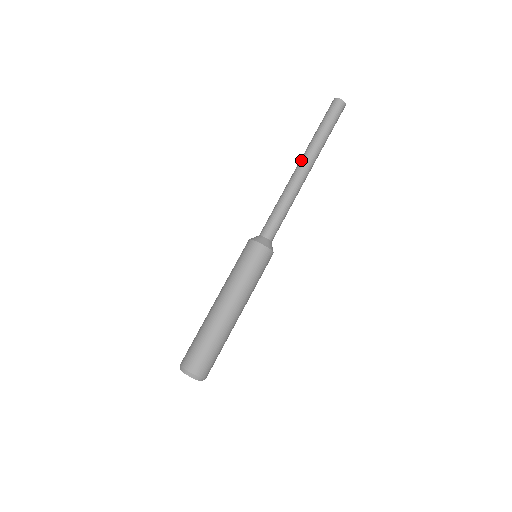
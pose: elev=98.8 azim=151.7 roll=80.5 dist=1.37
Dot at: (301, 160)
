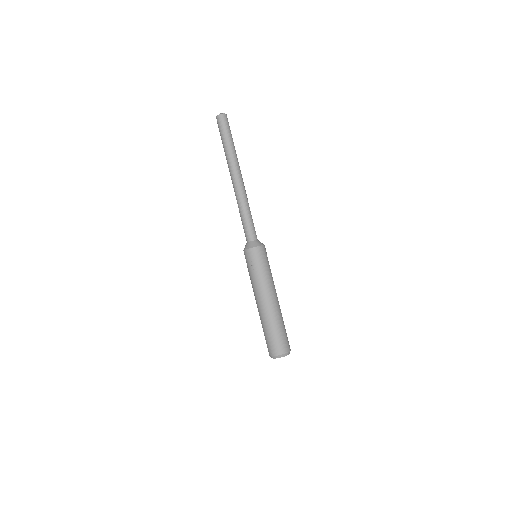
Dot at: (235, 173)
